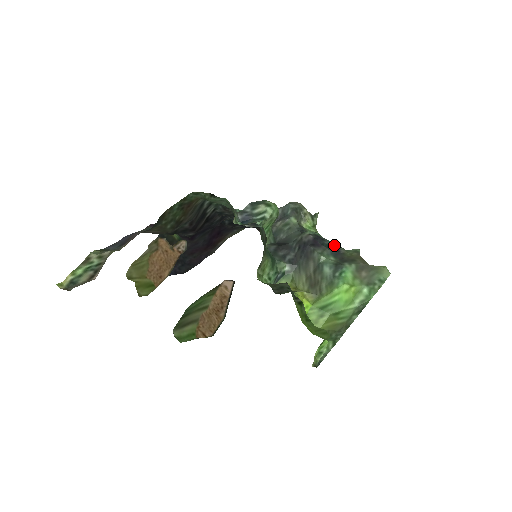
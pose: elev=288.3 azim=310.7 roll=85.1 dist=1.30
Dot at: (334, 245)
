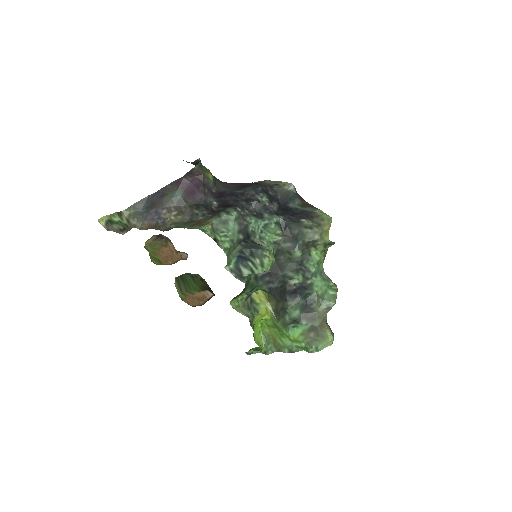
Dot at: (313, 295)
